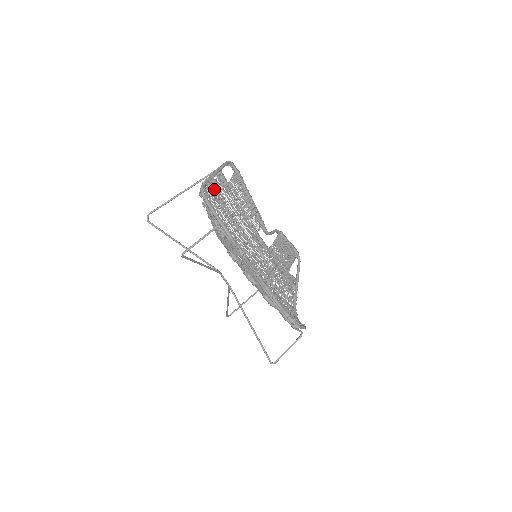
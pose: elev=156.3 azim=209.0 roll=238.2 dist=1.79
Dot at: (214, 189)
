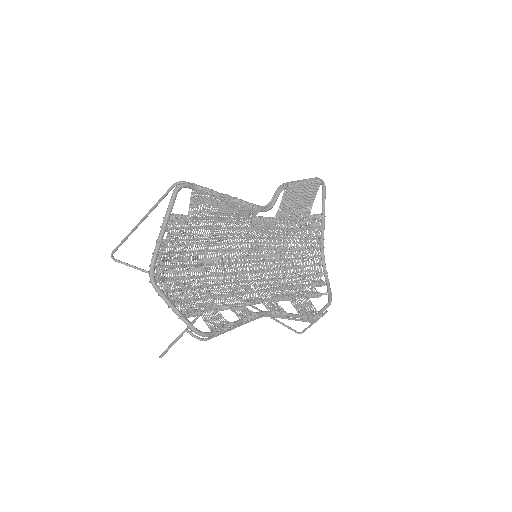
Dot at: (170, 245)
